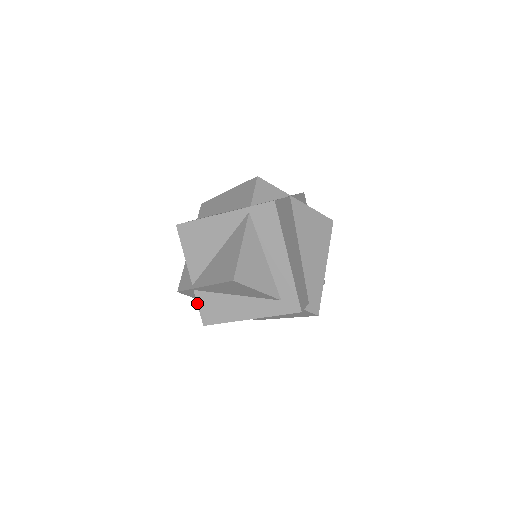
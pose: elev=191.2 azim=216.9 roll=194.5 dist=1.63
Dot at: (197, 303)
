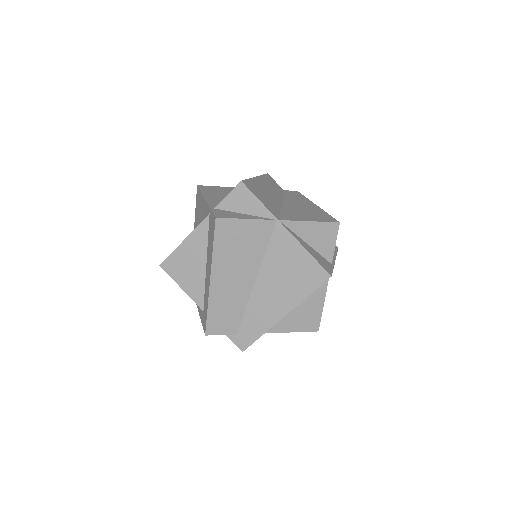
Dot at: occluded
